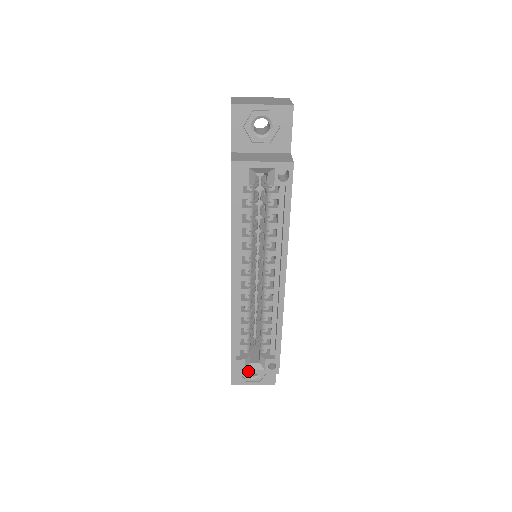
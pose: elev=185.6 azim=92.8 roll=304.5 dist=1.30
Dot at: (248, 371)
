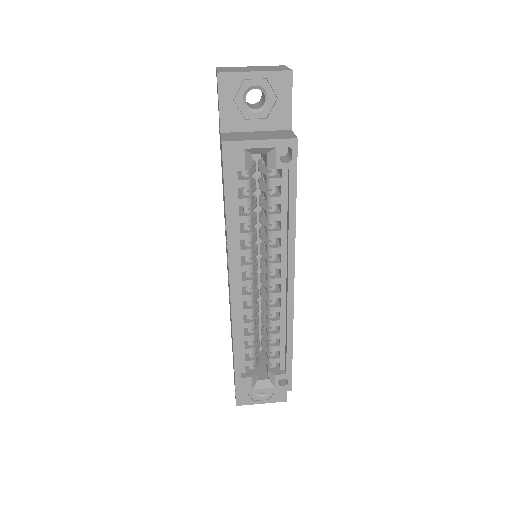
Dot at: (256, 390)
